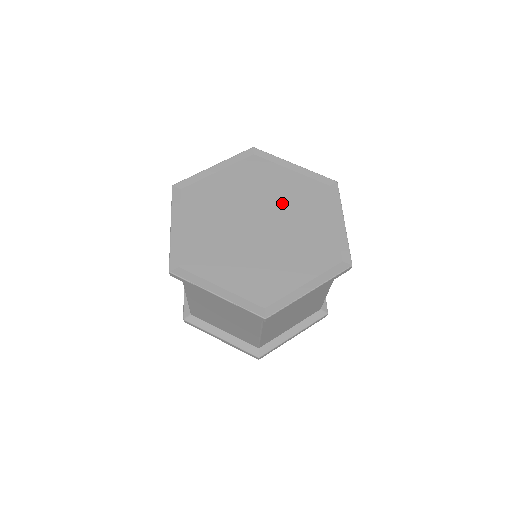
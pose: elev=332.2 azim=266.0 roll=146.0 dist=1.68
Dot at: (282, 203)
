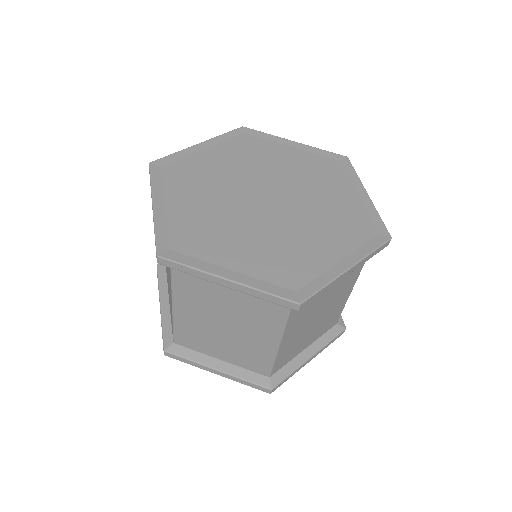
Dot at: (290, 178)
